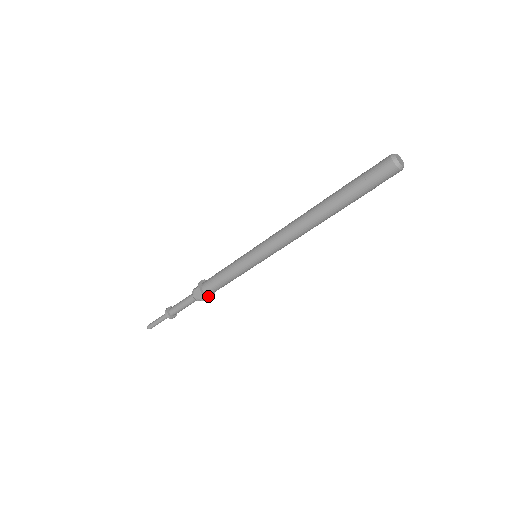
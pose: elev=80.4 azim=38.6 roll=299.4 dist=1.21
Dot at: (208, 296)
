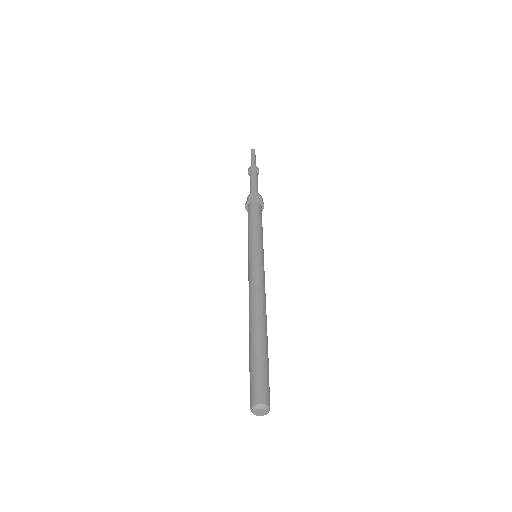
Dot at: occluded
